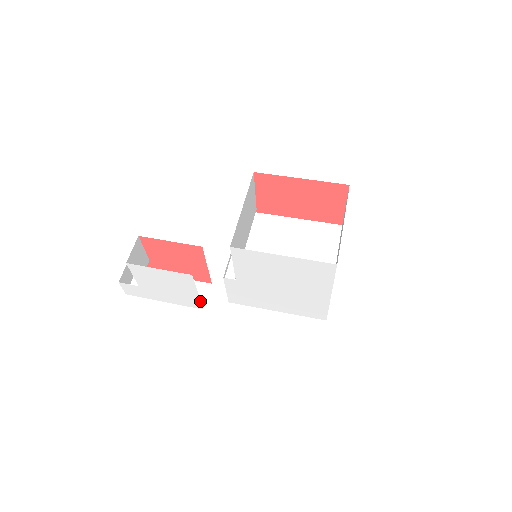
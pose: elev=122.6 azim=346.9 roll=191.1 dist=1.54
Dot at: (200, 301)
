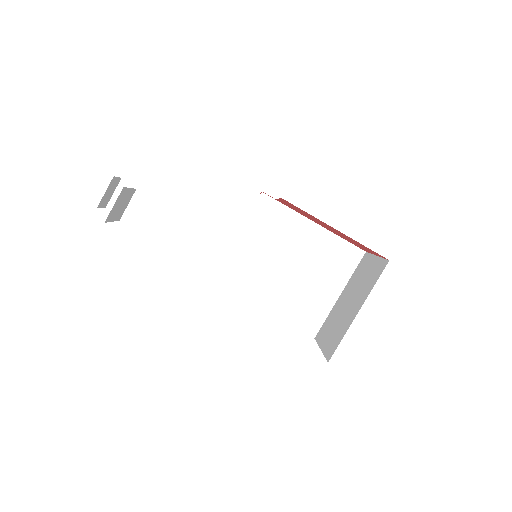
Dot at: occluded
